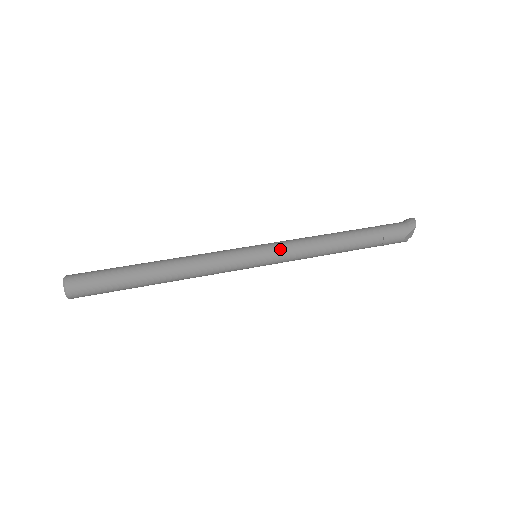
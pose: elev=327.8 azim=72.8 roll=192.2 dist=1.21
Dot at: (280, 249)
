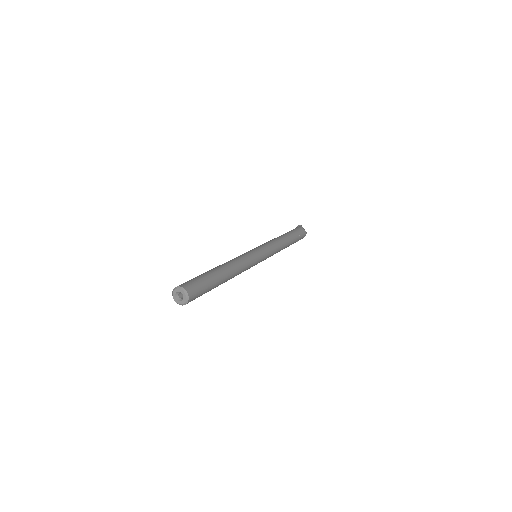
Dot at: (262, 245)
